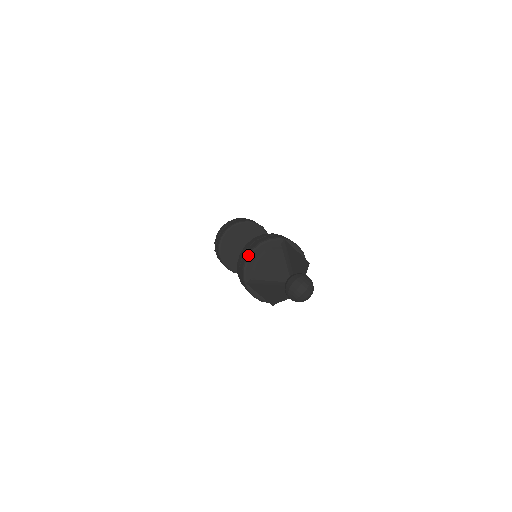
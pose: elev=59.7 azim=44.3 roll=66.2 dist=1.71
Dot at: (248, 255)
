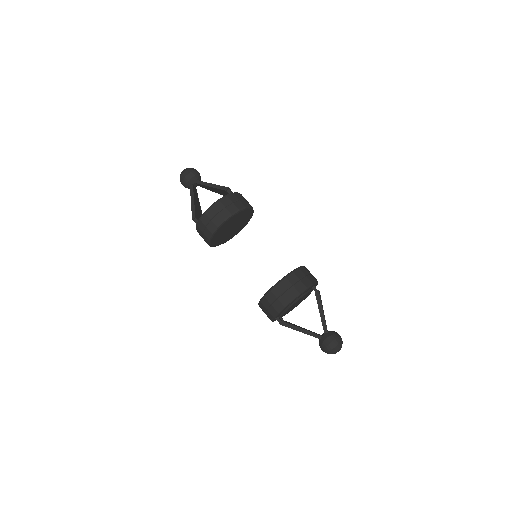
Dot at: (287, 304)
